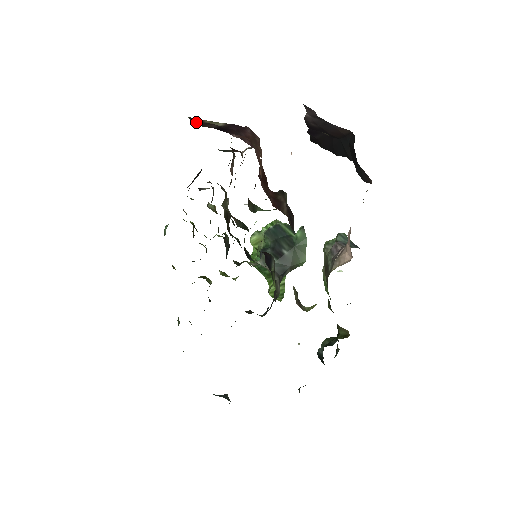
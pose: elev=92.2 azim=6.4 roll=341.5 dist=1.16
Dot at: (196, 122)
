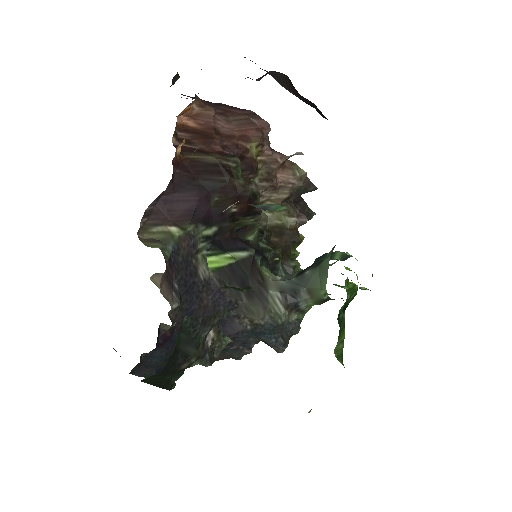
Dot at: occluded
